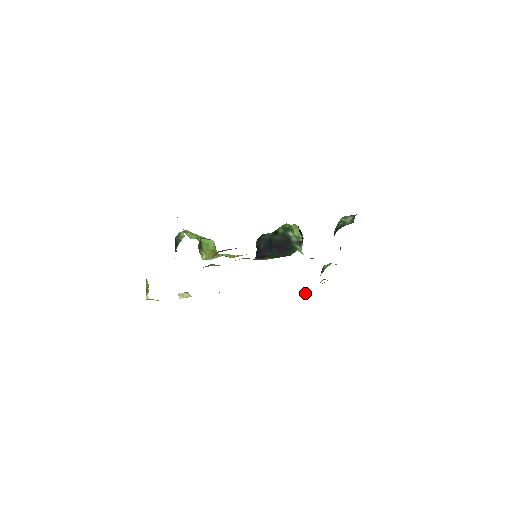
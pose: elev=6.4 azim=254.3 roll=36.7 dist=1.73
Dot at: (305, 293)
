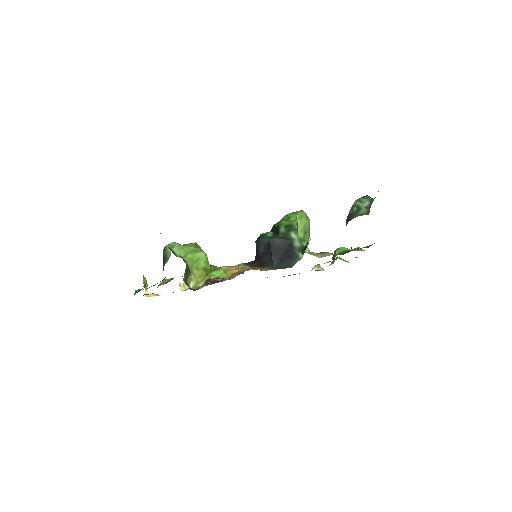
Dot at: (317, 269)
